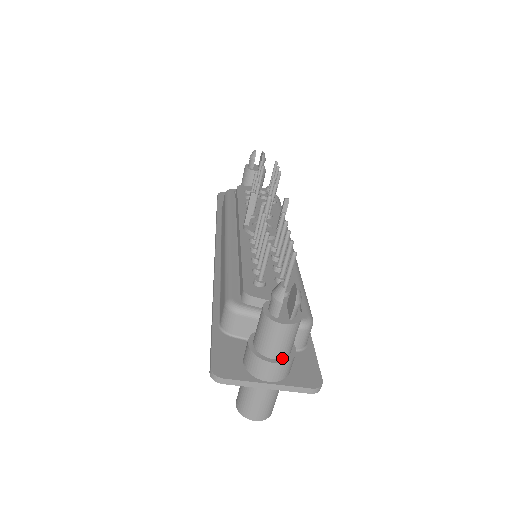
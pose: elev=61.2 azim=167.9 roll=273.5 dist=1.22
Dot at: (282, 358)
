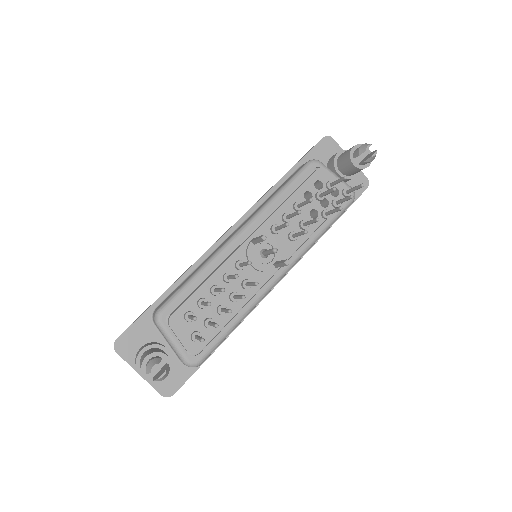
Dot at: occluded
